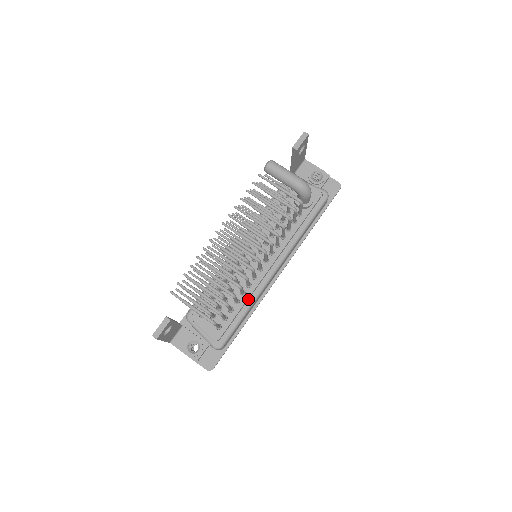
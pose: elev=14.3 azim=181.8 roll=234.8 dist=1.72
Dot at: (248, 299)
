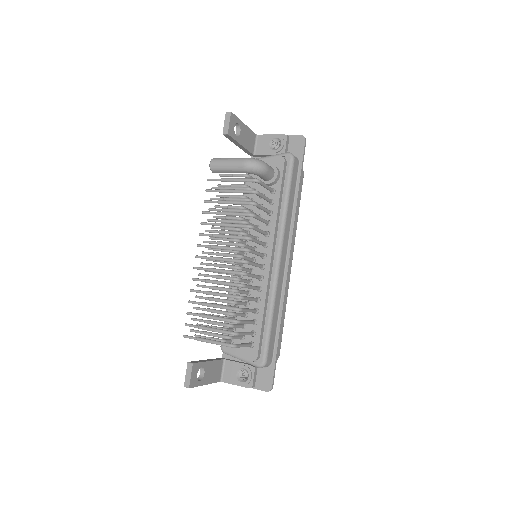
Dot at: (267, 302)
